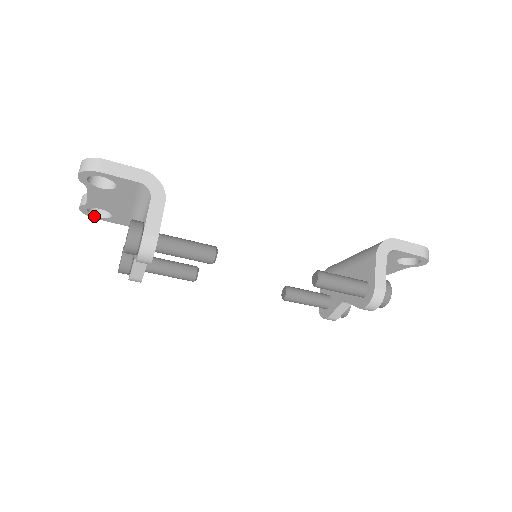
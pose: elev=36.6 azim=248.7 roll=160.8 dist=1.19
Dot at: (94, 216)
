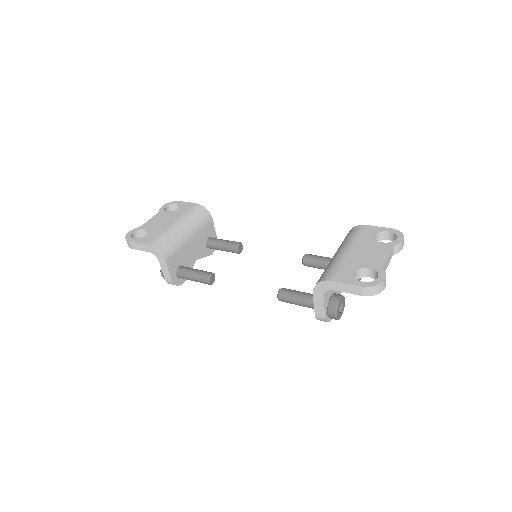
Dot at: occluded
